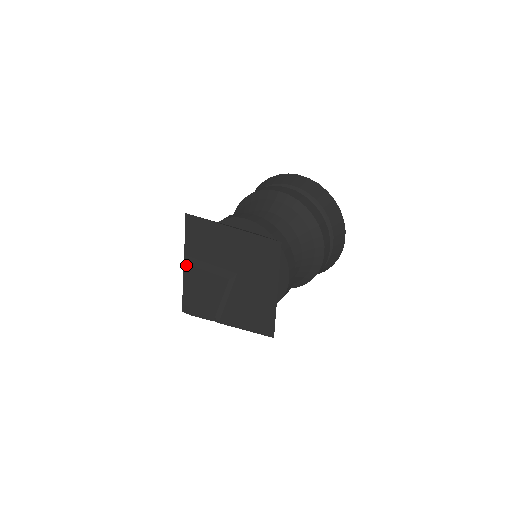
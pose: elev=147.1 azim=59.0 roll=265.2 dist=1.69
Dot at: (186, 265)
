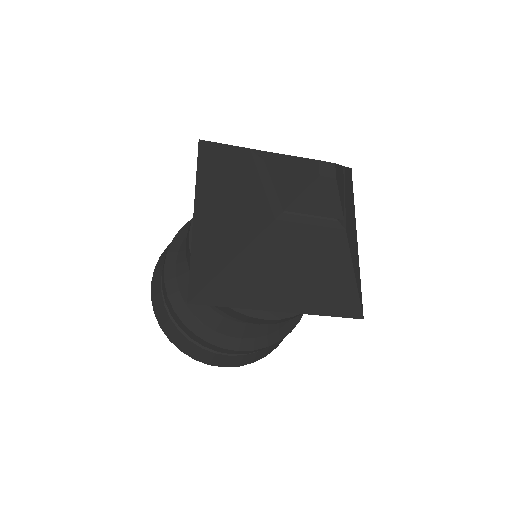
Dot at: occluded
